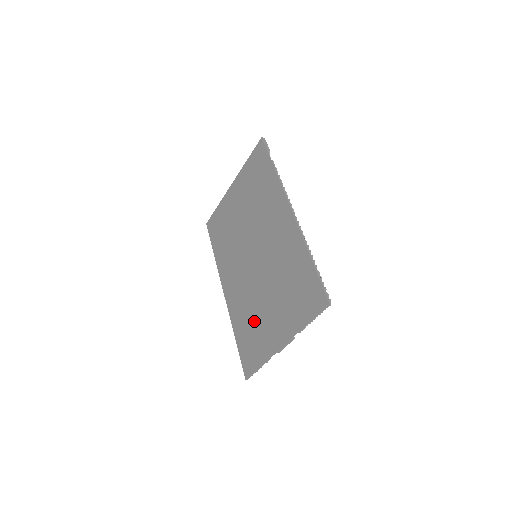
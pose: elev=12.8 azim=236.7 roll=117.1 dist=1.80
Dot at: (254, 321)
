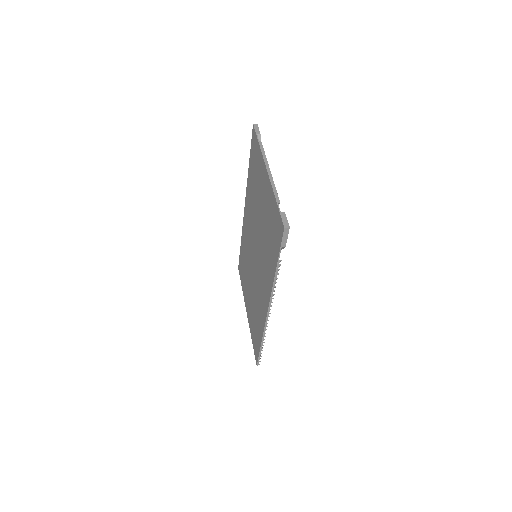
Dot at: (245, 270)
